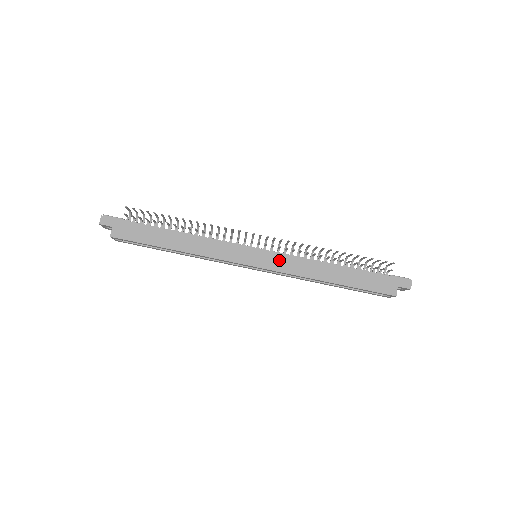
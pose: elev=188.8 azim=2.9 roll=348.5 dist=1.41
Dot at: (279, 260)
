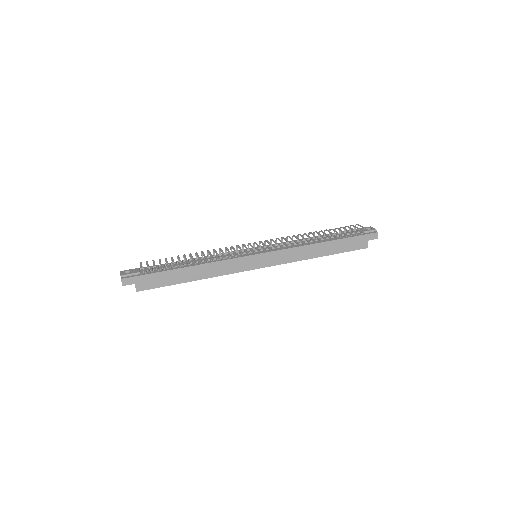
Dot at: (277, 256)
